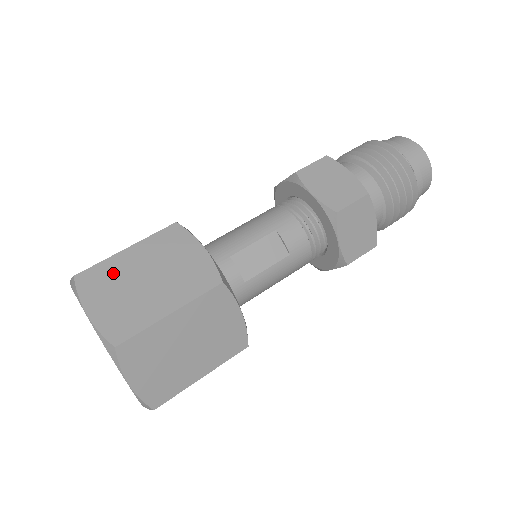
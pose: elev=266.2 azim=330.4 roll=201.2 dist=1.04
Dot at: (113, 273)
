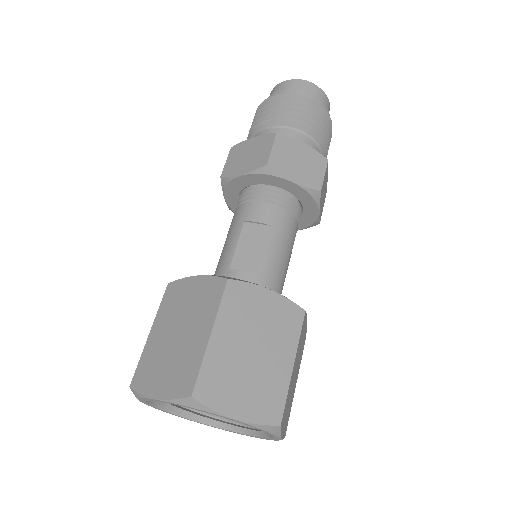
Dot at: (153, 356)
